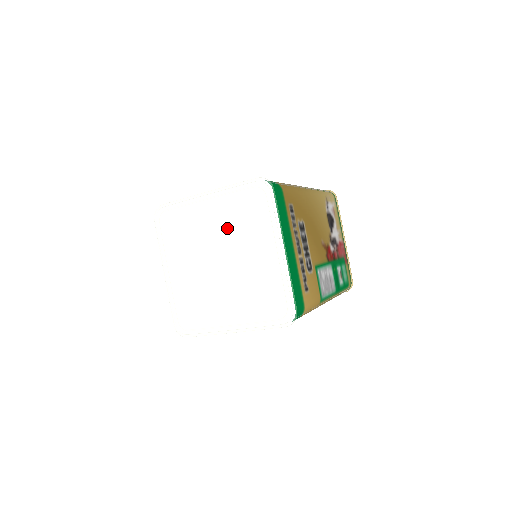
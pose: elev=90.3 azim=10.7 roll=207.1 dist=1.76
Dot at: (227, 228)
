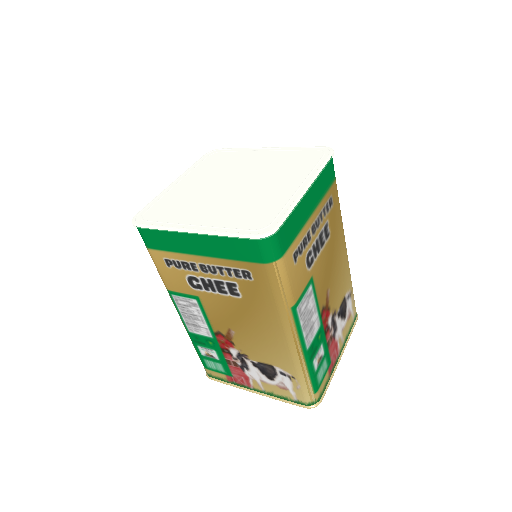
Dot at: (265, 167)
